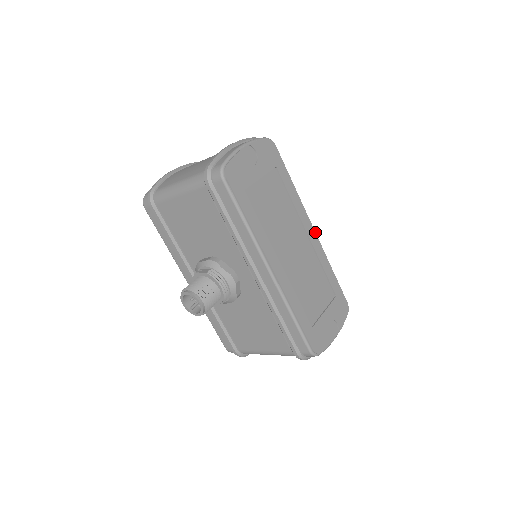
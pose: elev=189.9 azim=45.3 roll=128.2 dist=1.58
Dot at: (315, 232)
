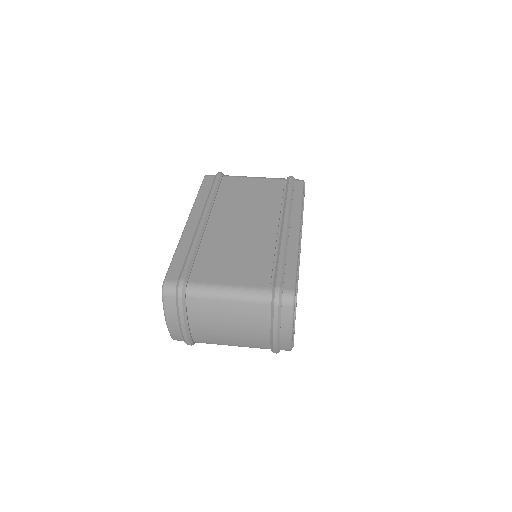
Dot at: occluded
